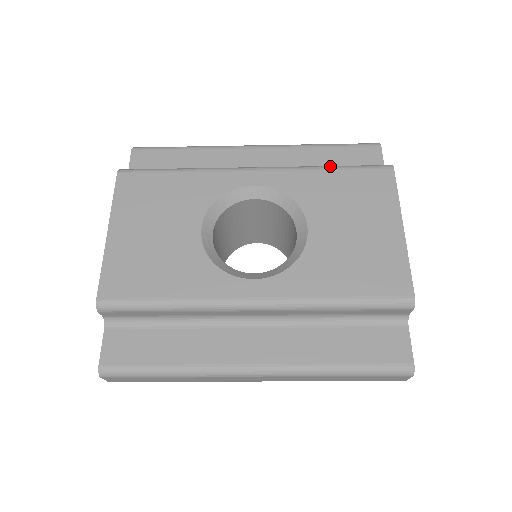
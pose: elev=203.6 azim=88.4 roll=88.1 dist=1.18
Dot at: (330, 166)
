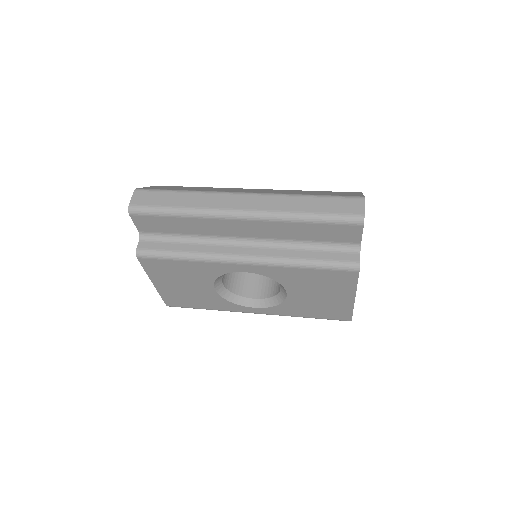
Dot at: (306, 265)
